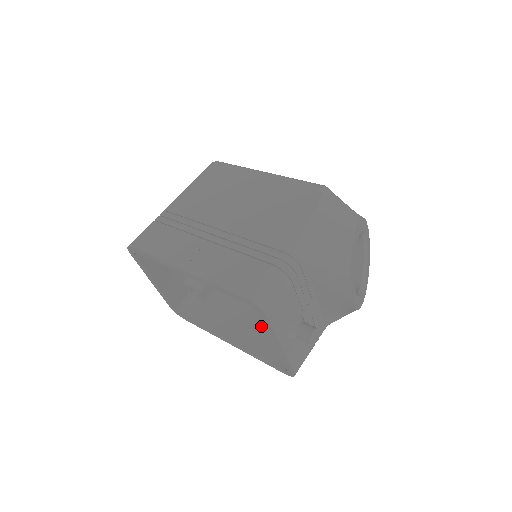
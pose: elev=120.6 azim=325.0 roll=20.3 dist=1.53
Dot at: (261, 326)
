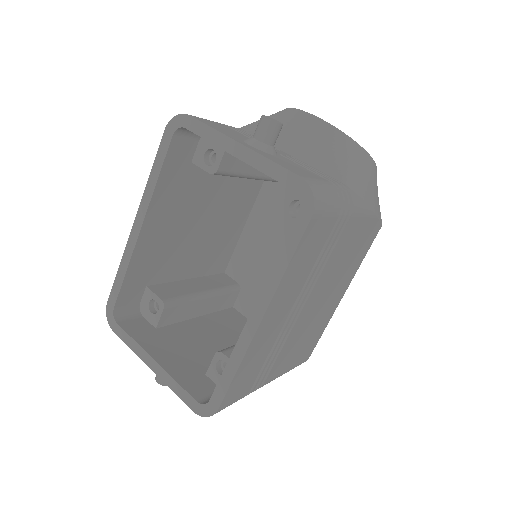
Dot at: occluded
